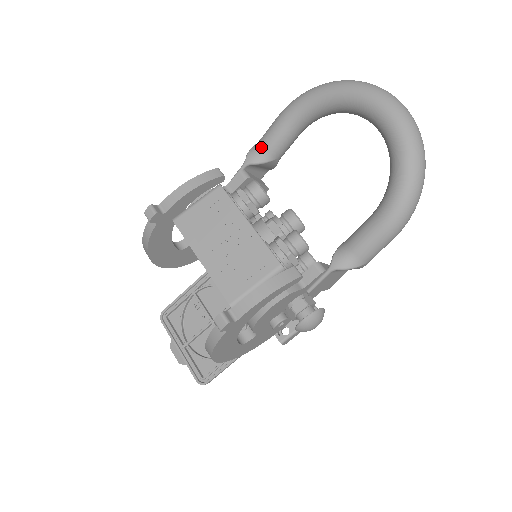
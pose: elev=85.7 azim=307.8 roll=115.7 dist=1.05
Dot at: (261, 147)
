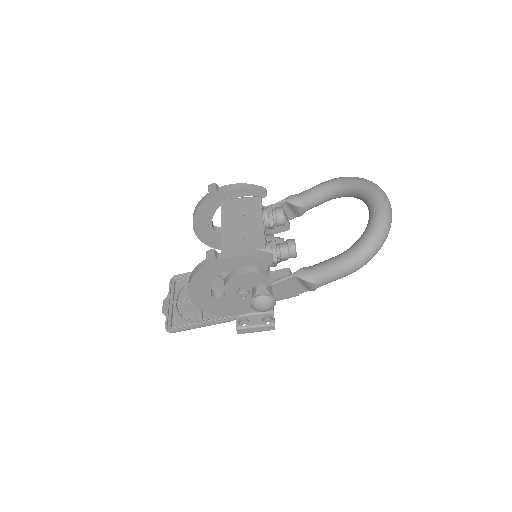
Dot at: (299, 195)
